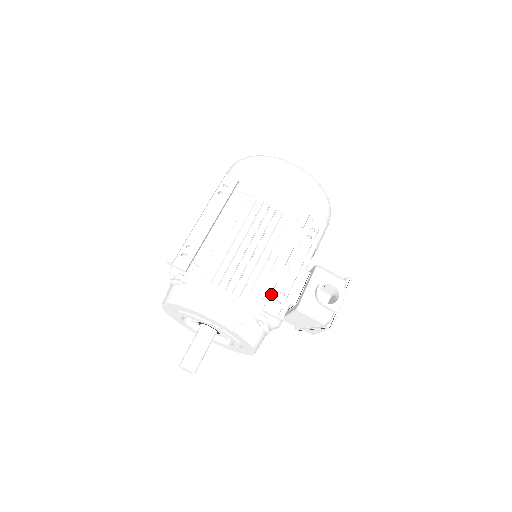
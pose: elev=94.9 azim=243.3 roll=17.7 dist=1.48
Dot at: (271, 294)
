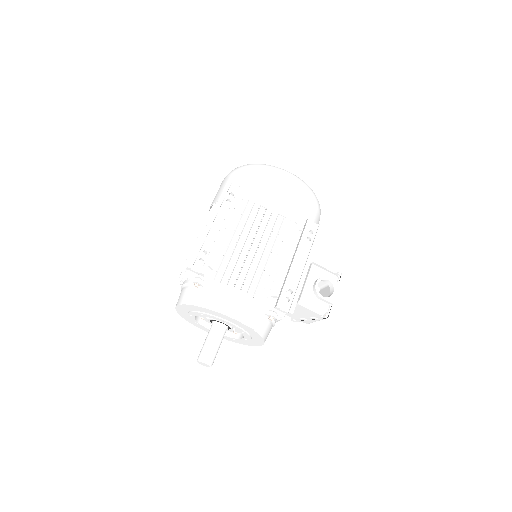
Dot at: (281, 292)
